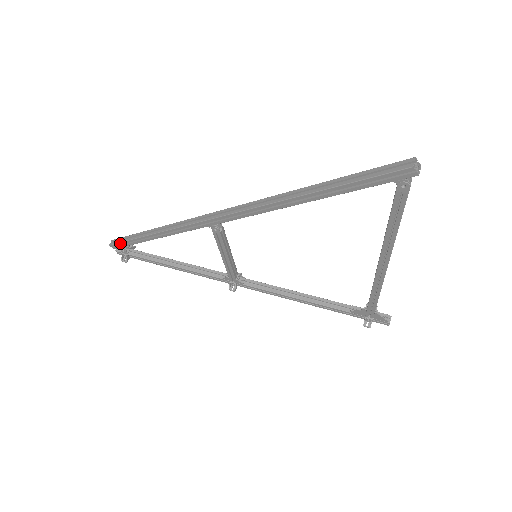
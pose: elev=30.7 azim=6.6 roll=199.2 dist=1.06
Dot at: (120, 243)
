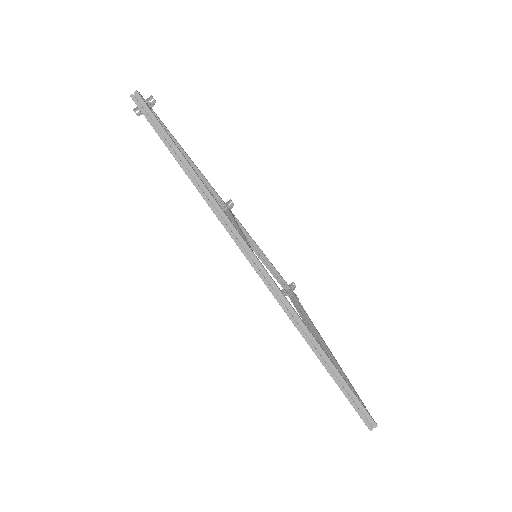
Dot at: (146, 118)
